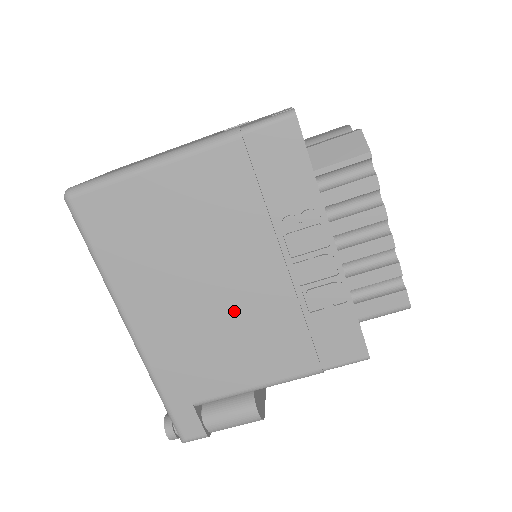
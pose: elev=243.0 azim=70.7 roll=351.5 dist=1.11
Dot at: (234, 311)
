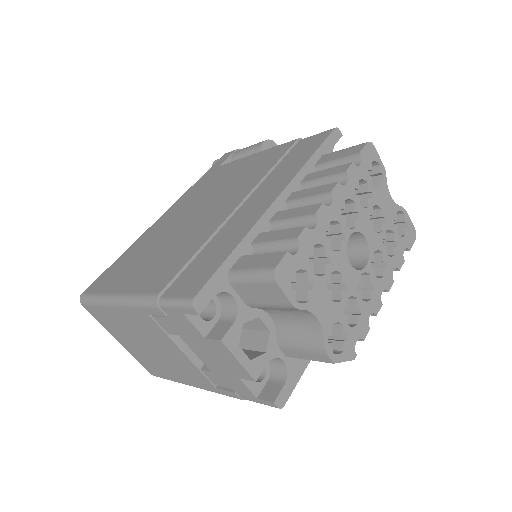
Dot at: occluded
